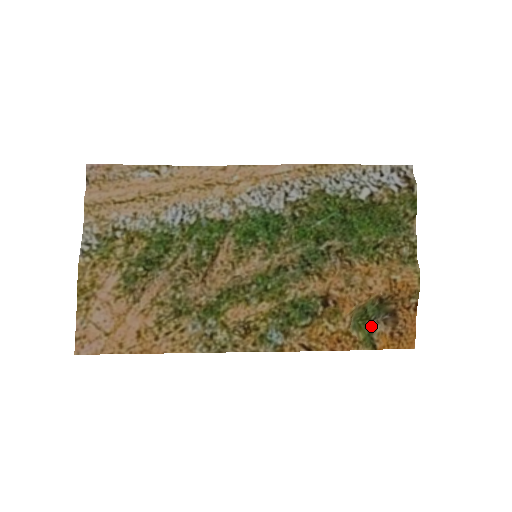
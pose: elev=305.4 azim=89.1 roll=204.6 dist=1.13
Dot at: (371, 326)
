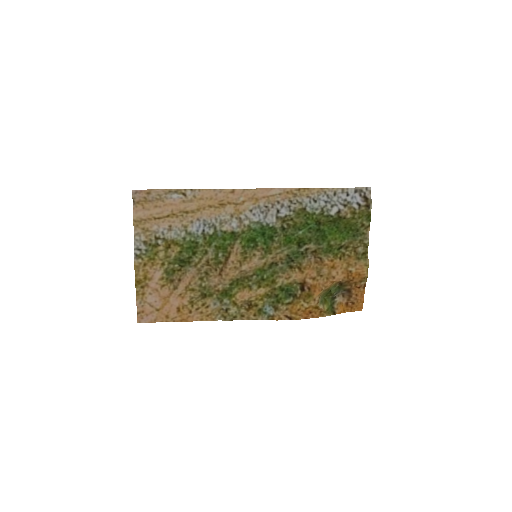
Dot at: (333, 299)
